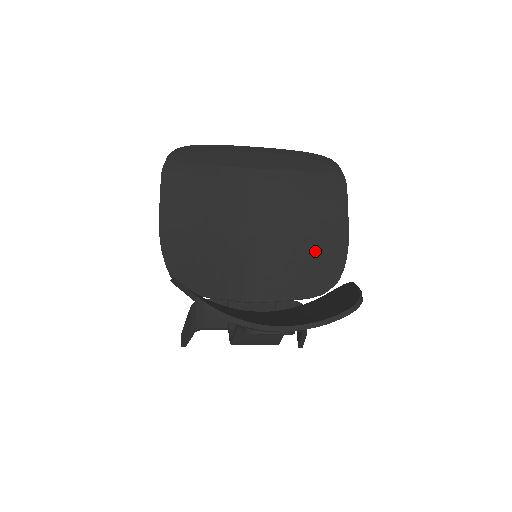
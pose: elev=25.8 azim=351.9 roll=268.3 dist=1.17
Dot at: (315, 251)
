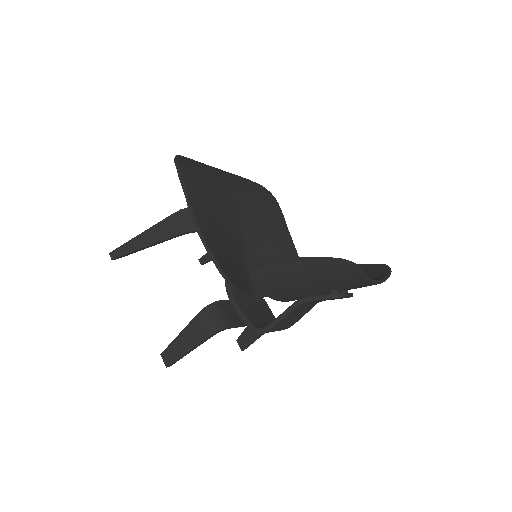
Dot at: (281, 253)
